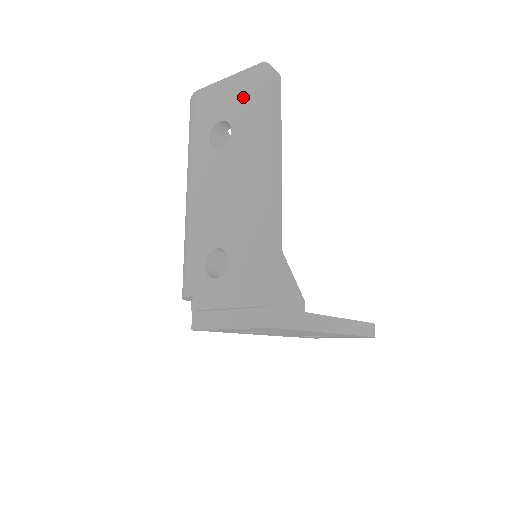
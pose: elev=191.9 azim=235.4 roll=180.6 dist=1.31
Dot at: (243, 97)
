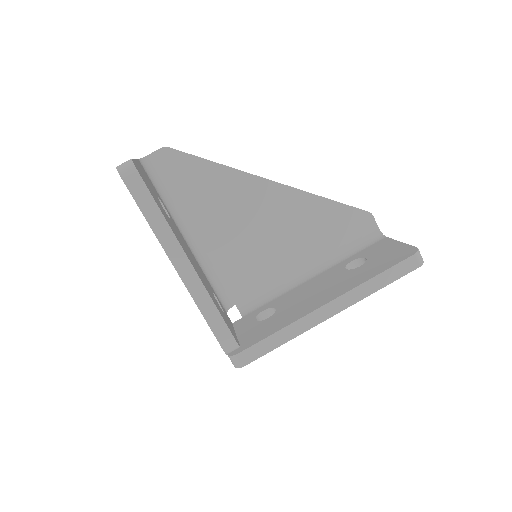
Dot at: occluded
